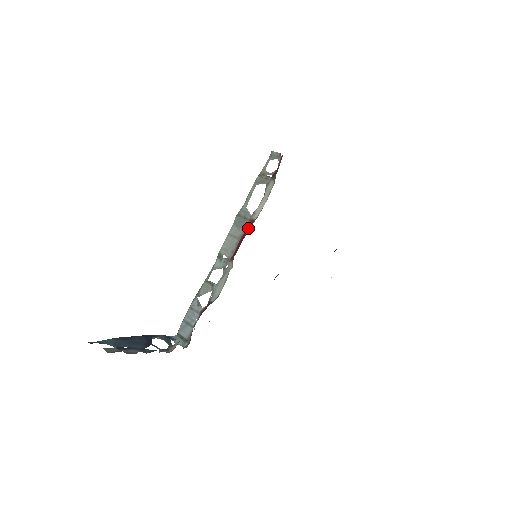
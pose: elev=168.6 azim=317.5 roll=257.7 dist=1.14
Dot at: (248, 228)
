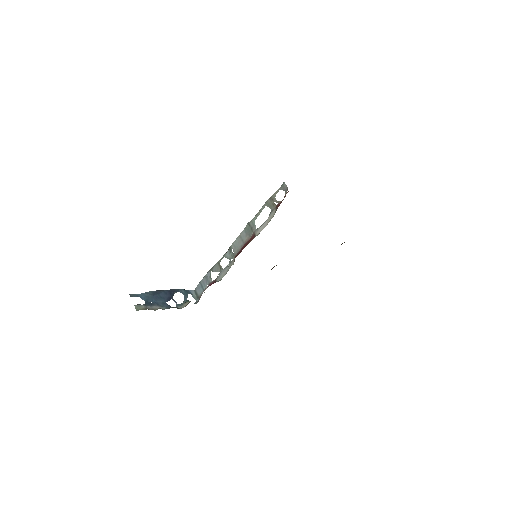
Dot at: (250, 240)
